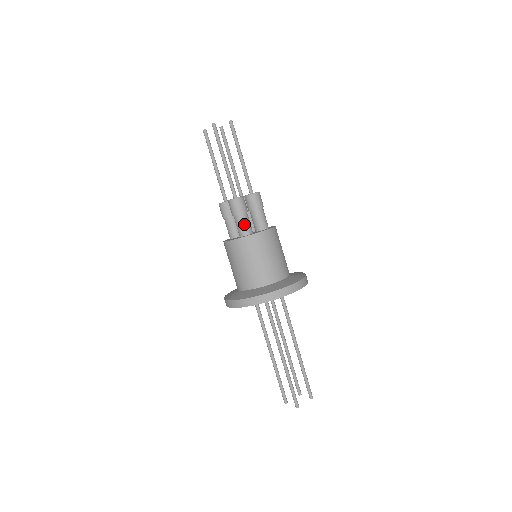
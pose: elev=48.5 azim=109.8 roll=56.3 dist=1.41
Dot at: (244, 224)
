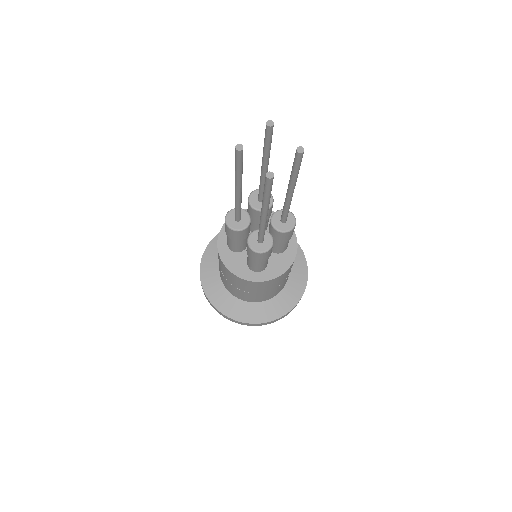
Dot at: (262, 266)
